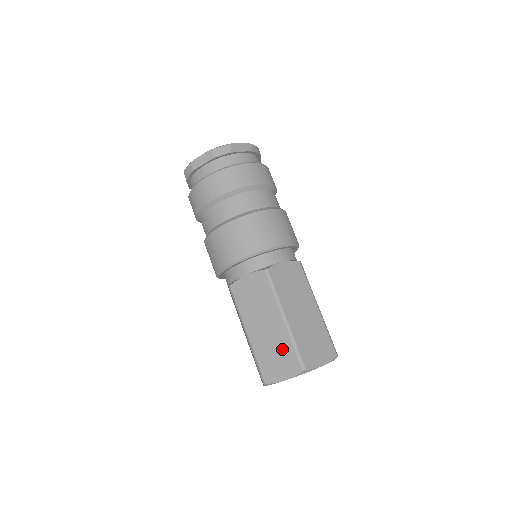
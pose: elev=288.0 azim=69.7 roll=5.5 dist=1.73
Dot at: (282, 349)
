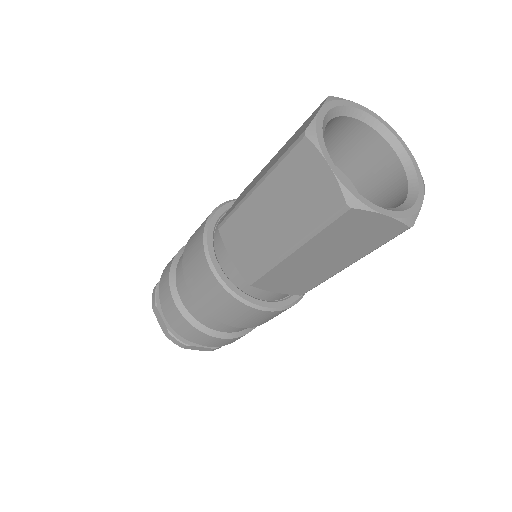
Dot at: occluded
